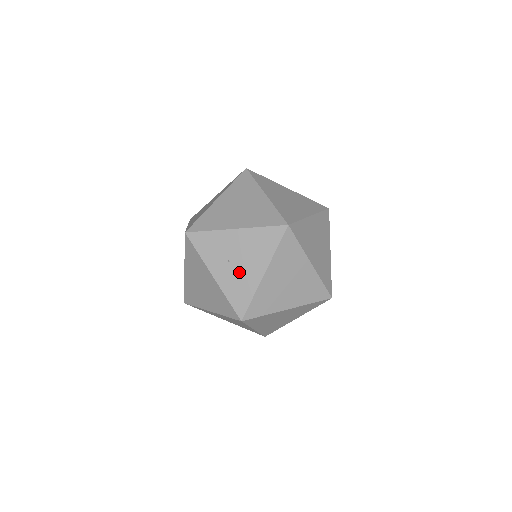
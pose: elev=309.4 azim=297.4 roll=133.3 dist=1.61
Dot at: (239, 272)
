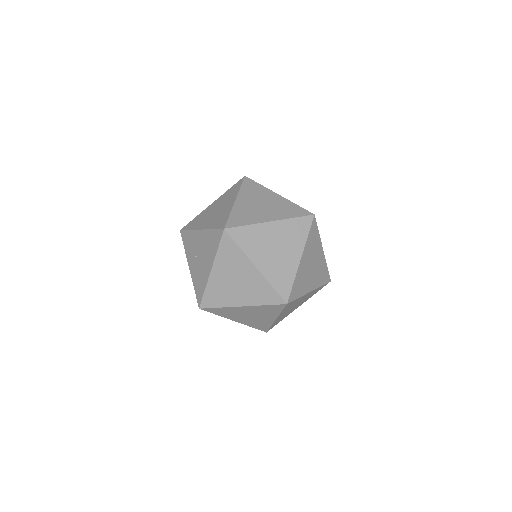
Dot at: (200, 267)
